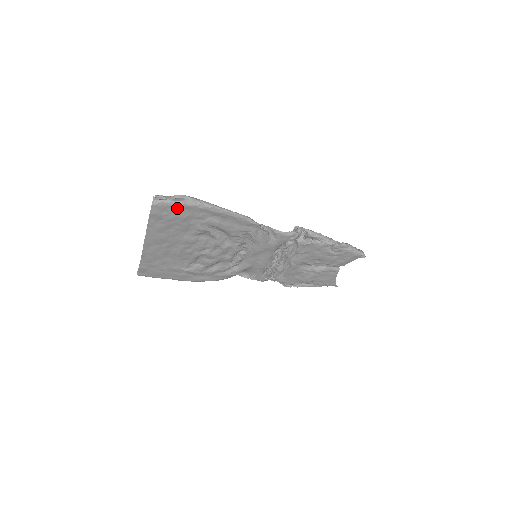
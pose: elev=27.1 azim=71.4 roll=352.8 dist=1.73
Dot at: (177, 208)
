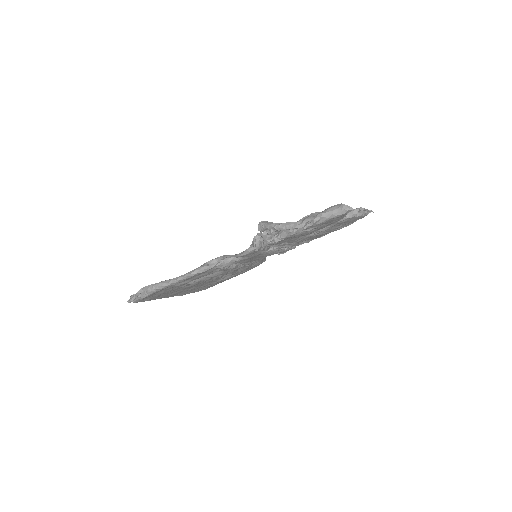
Dot at: (149, 296)
